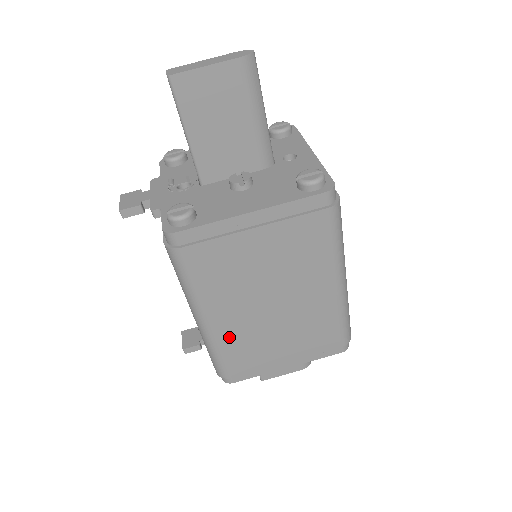
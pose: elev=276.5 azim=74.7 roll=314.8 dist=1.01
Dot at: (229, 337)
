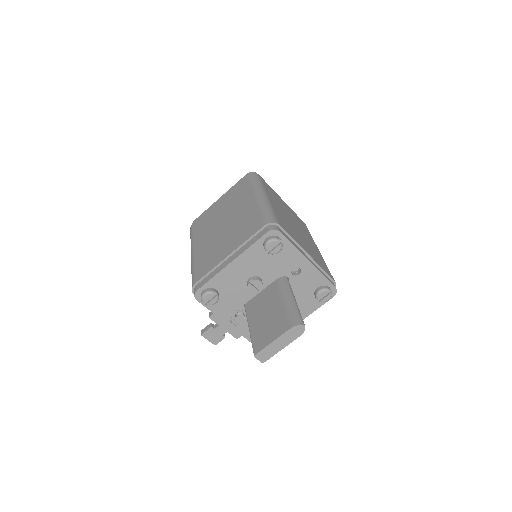
Dot at: occluded
